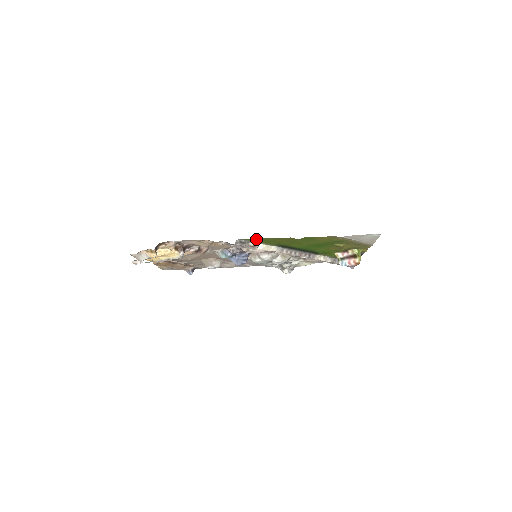
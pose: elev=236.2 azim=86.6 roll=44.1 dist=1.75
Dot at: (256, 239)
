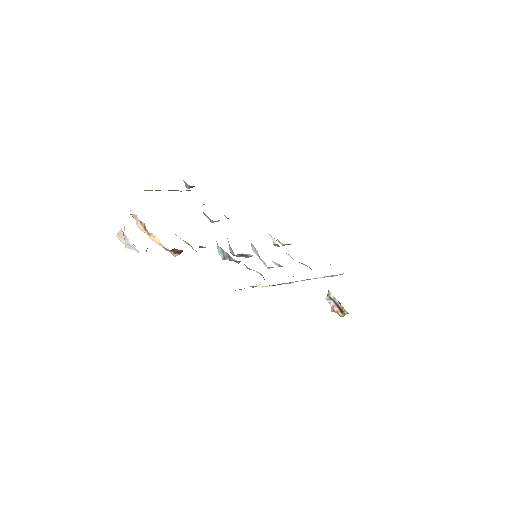
Dot at: occluded
